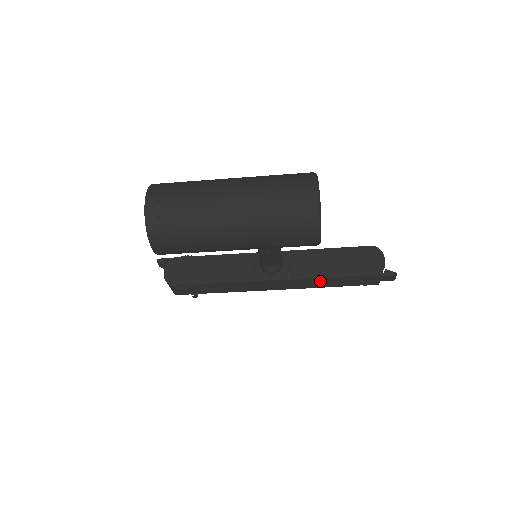
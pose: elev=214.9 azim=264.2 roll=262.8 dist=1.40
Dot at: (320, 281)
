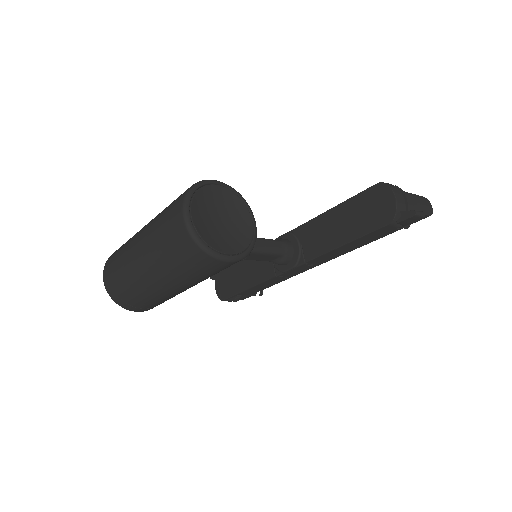
Dot at: (337, 252)
